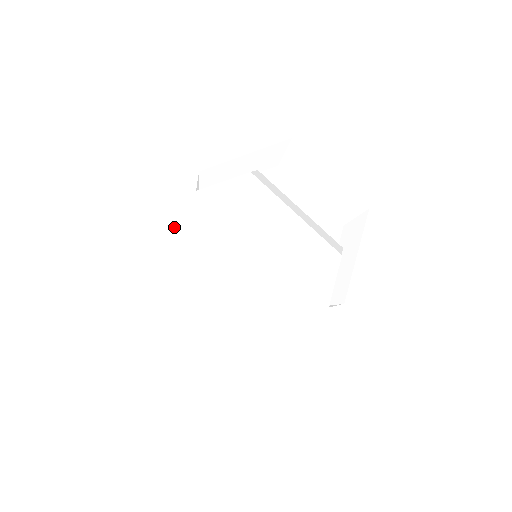
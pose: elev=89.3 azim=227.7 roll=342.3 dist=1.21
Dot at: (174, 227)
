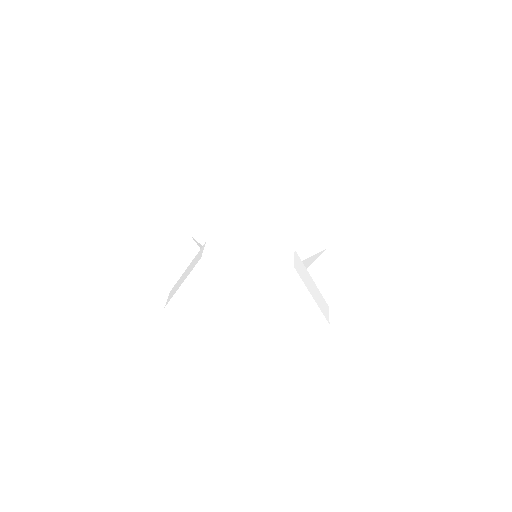
Dot at: (188, 307)
